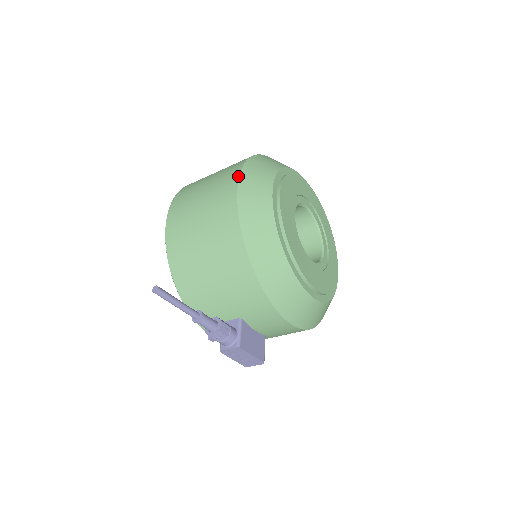
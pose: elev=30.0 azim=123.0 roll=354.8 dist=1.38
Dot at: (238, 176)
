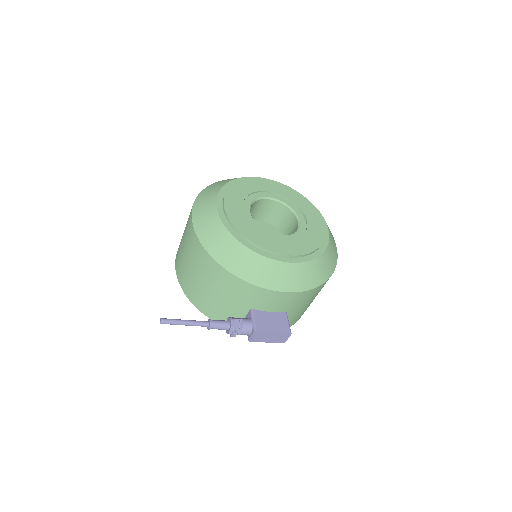
Dot at: (191, 211)
